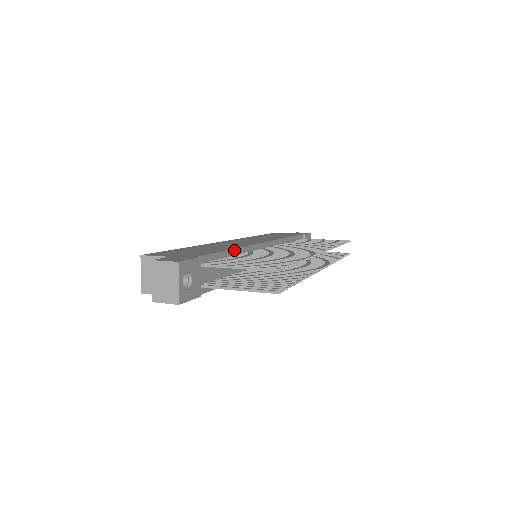
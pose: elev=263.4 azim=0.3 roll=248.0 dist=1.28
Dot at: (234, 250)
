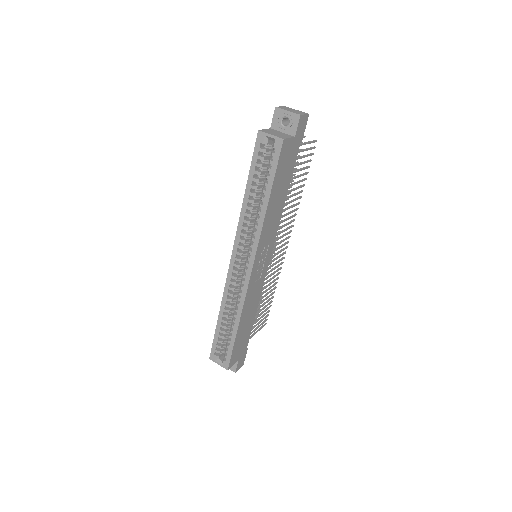
Dot at: occluded
